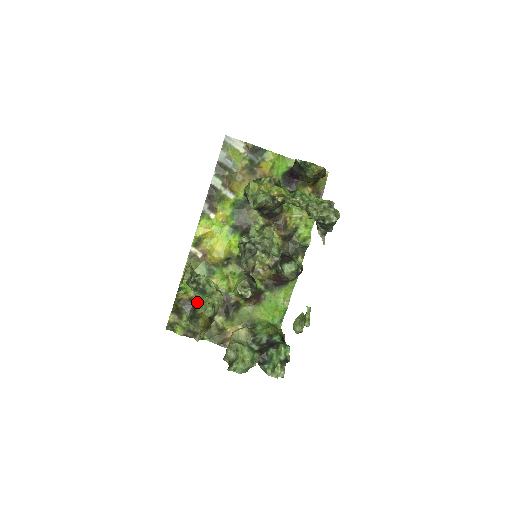
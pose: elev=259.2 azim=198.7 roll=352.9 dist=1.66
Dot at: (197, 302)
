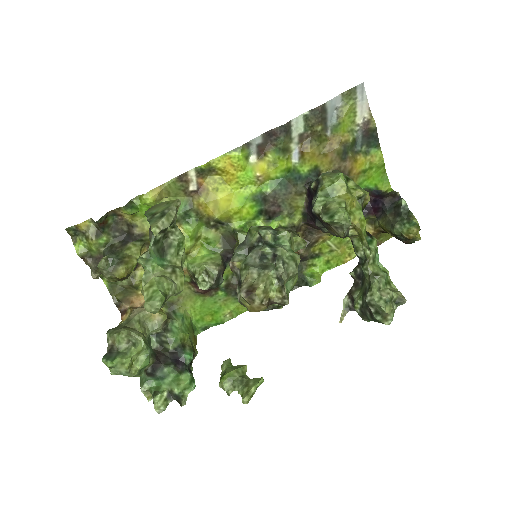
Dot at: (143, 260)
